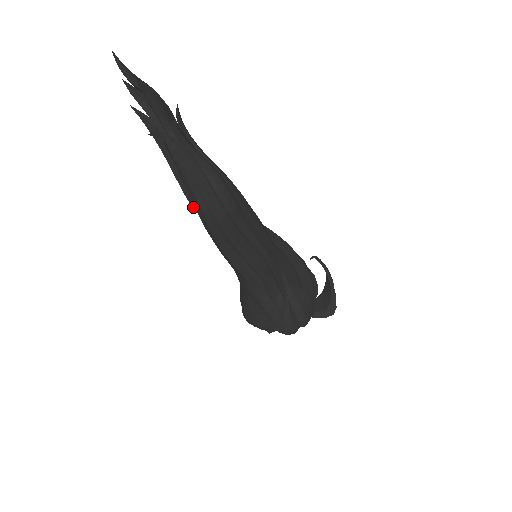
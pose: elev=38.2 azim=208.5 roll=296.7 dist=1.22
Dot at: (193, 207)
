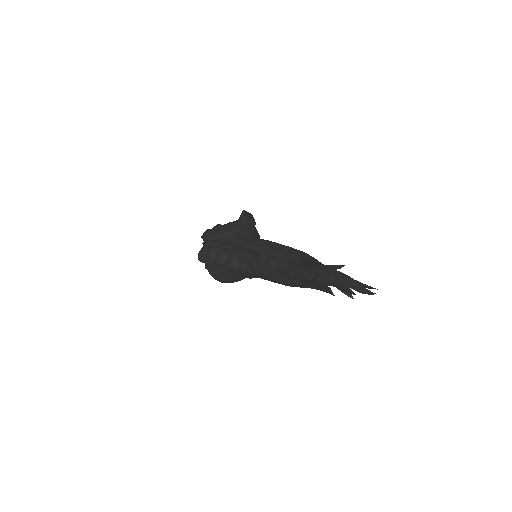
Dot at: occluded
